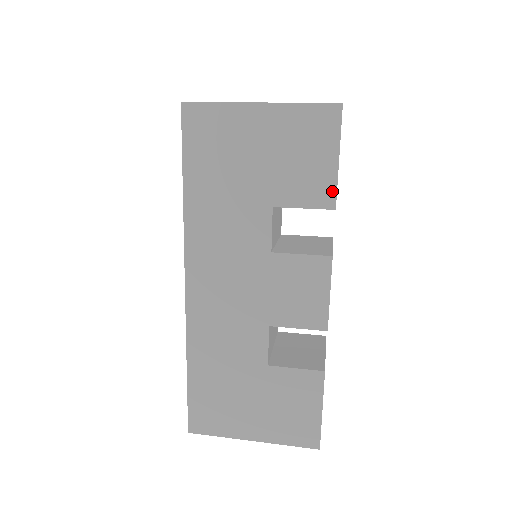
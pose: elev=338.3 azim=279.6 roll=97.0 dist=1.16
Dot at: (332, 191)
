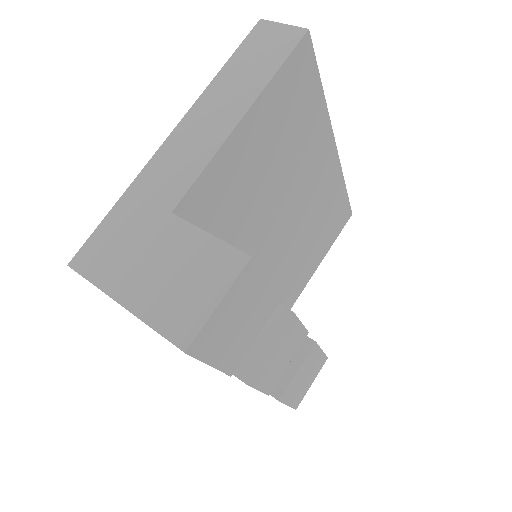
Dot at: occluded
